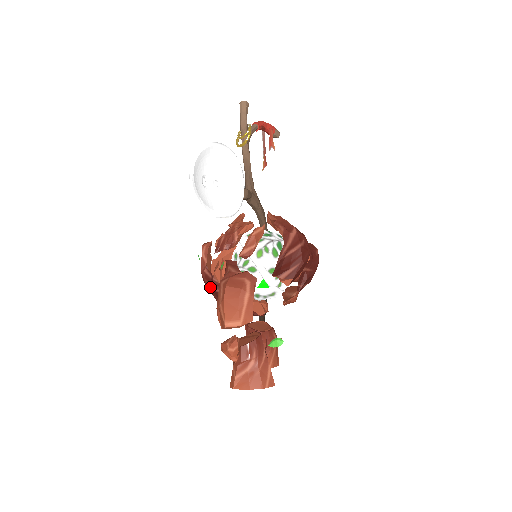
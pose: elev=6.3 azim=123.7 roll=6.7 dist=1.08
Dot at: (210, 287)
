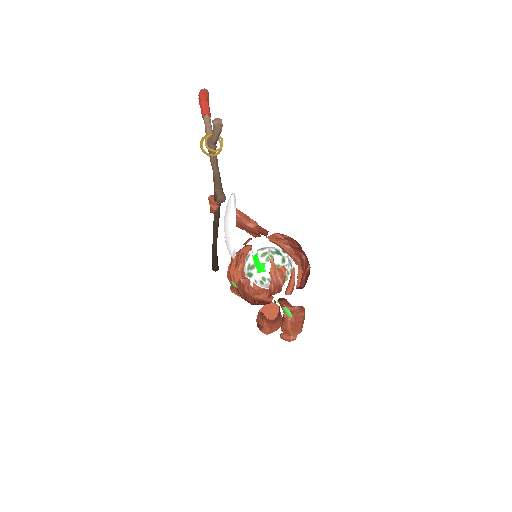
Dot at: occluded
